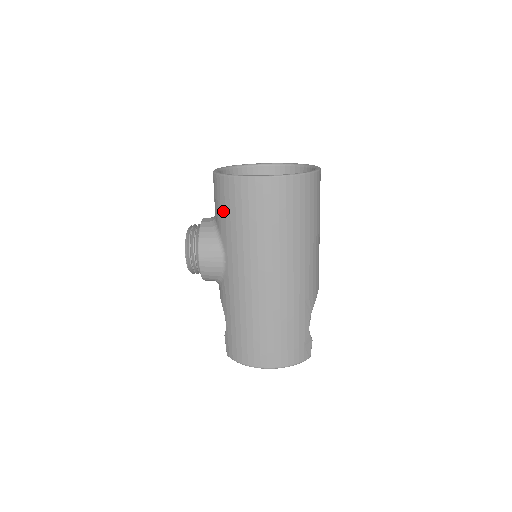
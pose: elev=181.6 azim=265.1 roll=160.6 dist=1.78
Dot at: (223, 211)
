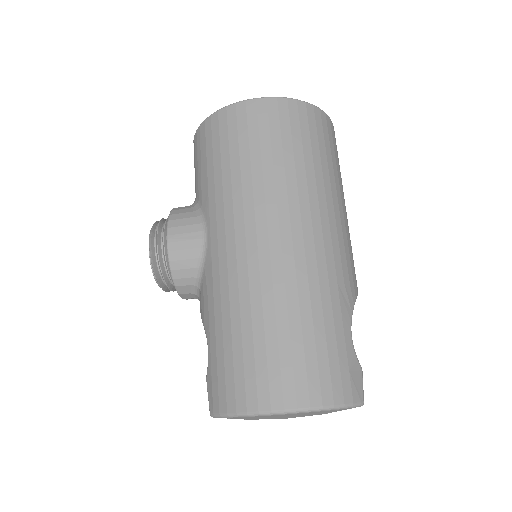
Dot at: (204, 166)
